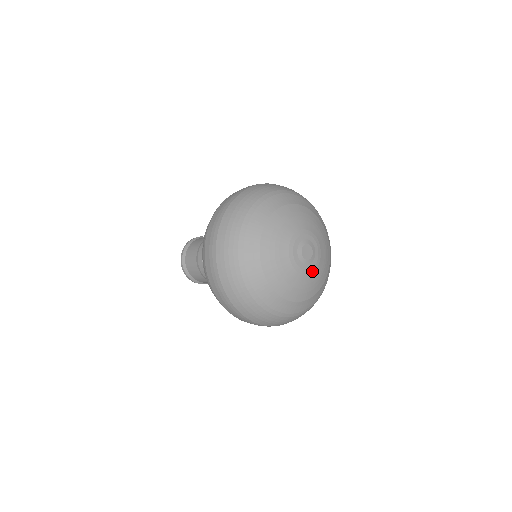
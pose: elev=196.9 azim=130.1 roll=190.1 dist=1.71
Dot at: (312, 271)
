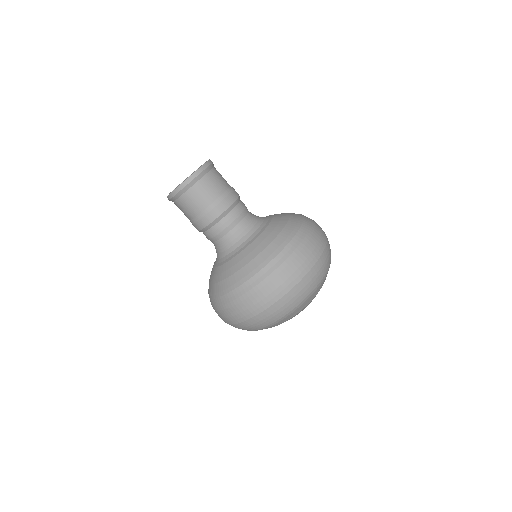
Dot at: occluded
